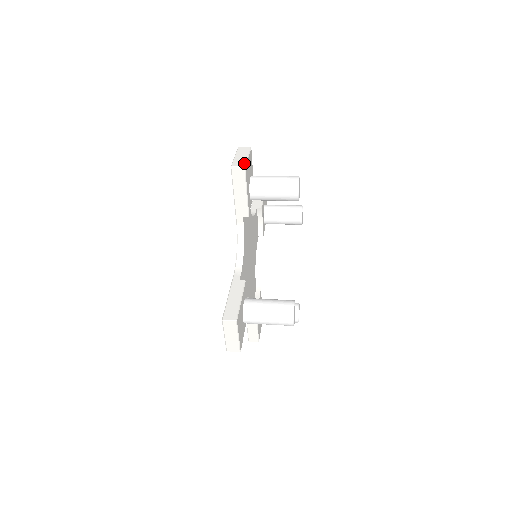
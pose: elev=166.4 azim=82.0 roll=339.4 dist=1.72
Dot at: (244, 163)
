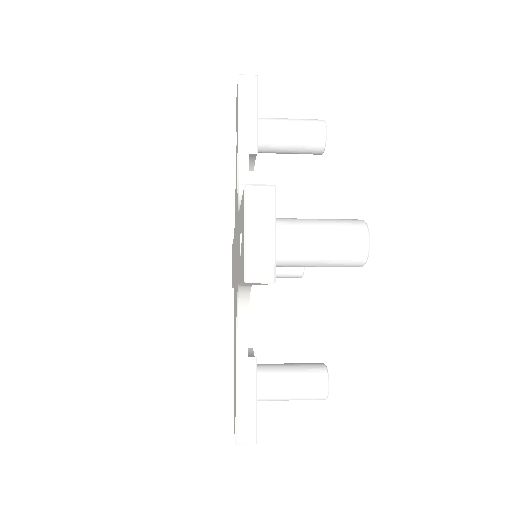
Dot at: occluded
